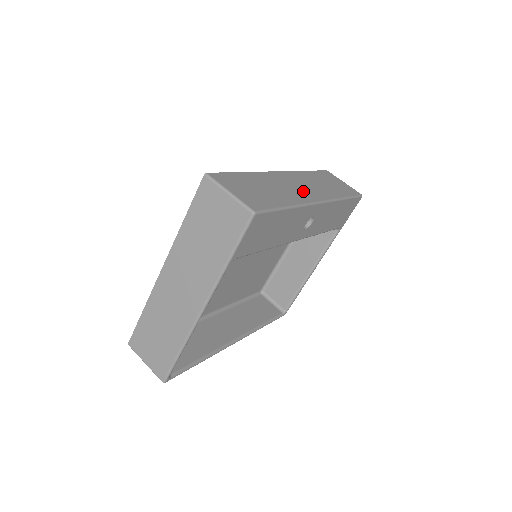
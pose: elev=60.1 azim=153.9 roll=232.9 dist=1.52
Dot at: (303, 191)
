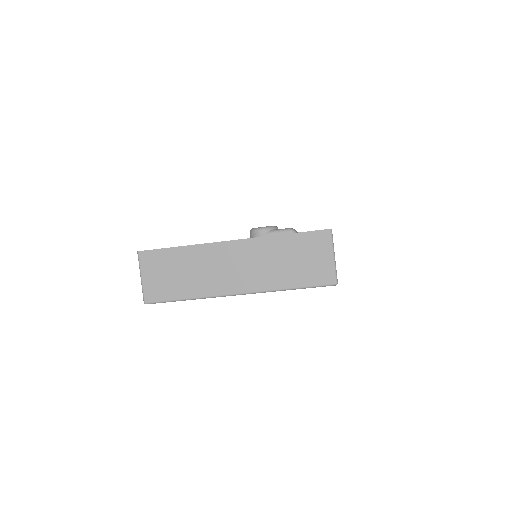
Dot at: occluded
